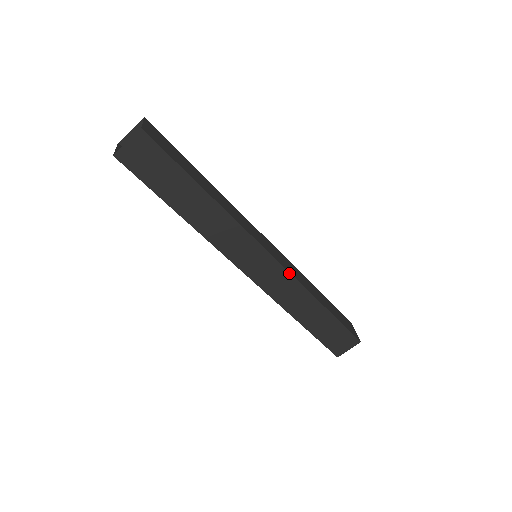
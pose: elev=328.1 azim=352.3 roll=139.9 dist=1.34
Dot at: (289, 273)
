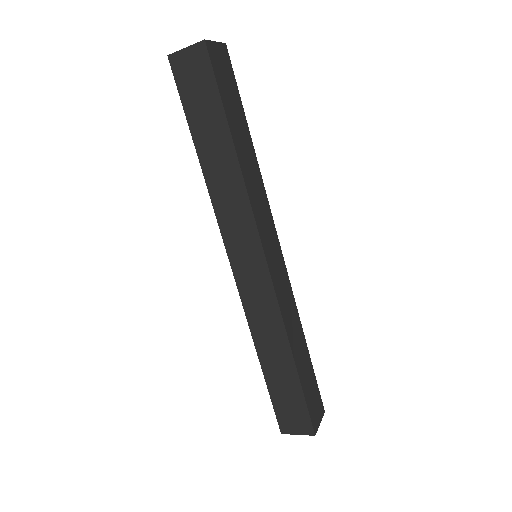
Dot at: (289, 280)
